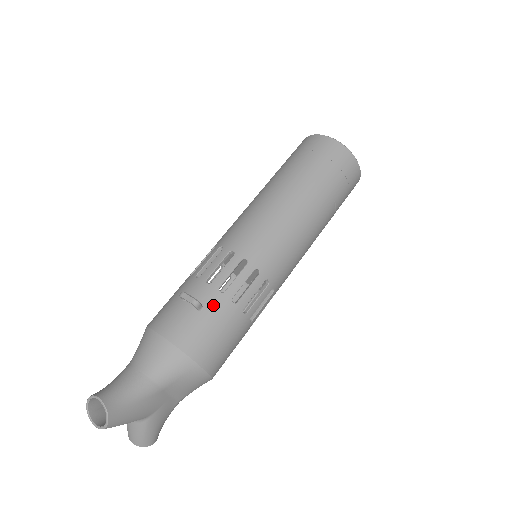
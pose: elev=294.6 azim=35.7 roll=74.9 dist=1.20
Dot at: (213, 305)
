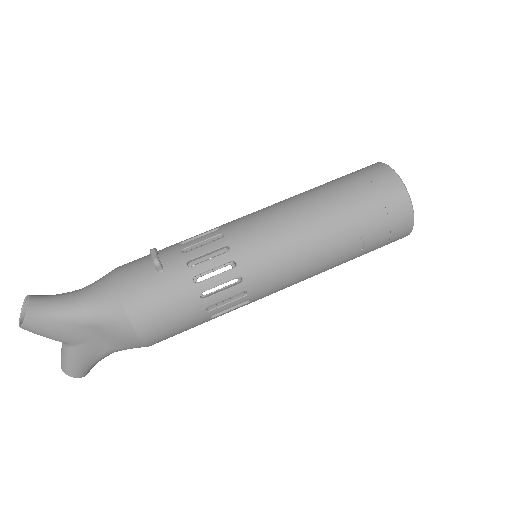
Dot at: (173, 273)
